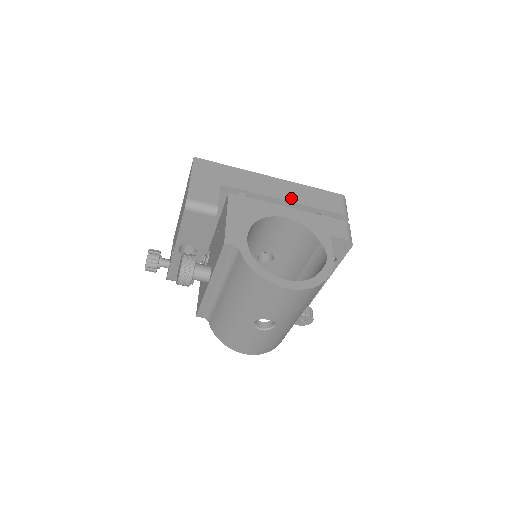
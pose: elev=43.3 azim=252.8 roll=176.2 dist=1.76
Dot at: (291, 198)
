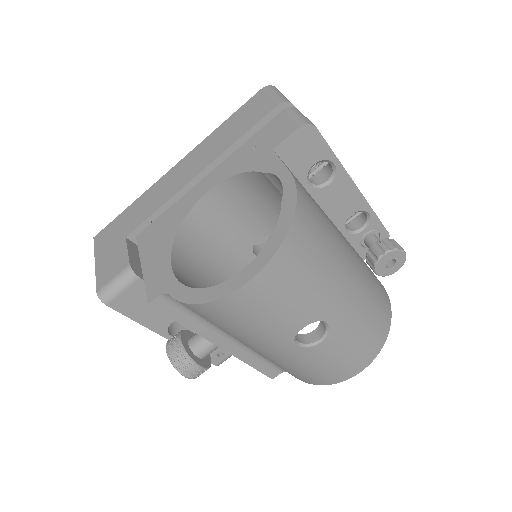
Dot at: (204, 163)
